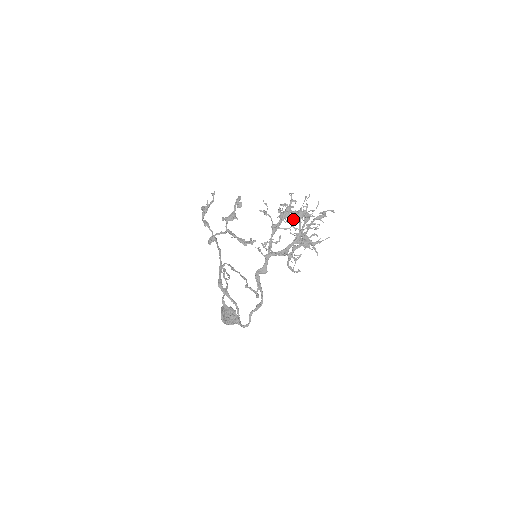
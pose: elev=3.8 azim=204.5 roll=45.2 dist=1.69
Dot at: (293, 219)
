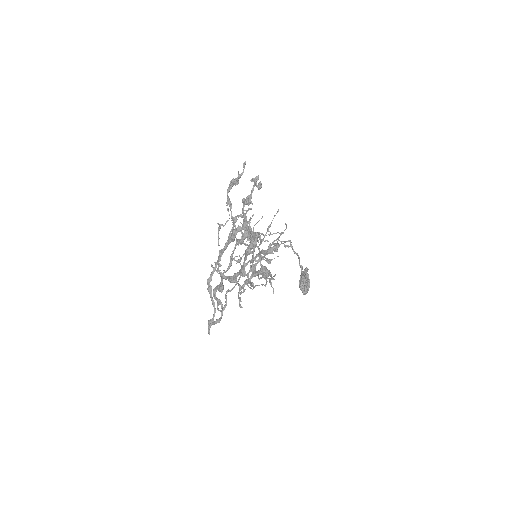
Dot at: occluded
